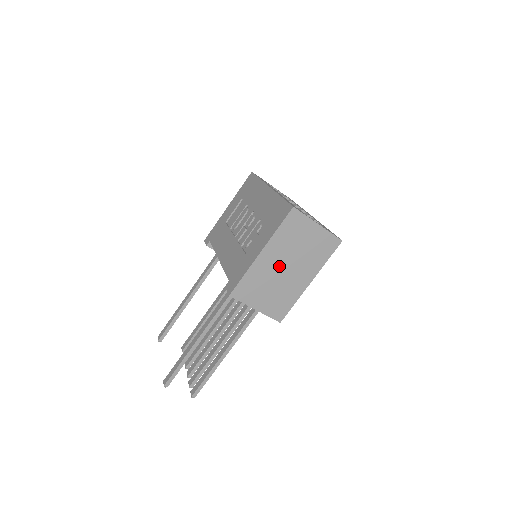
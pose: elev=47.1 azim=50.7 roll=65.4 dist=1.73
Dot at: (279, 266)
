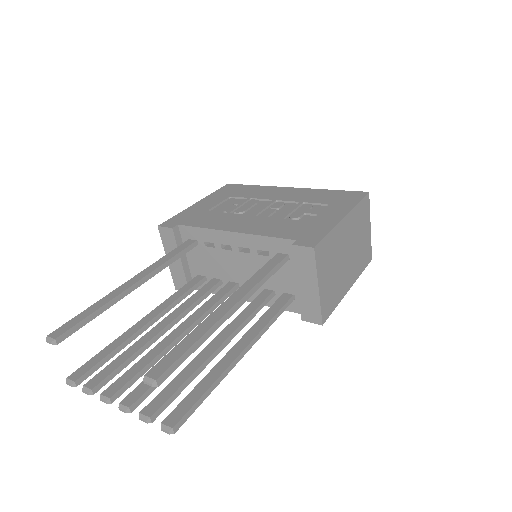
Dot at: (345, 247)
